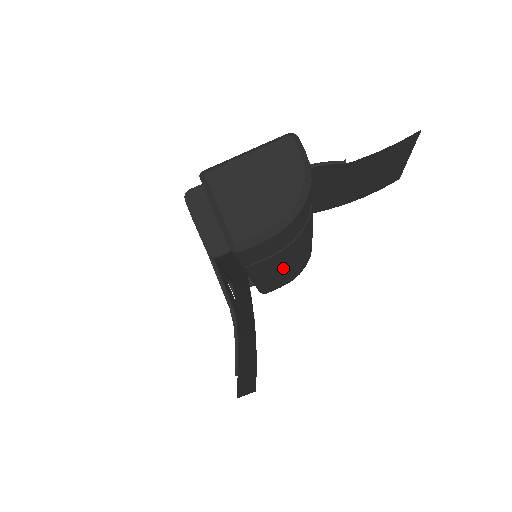
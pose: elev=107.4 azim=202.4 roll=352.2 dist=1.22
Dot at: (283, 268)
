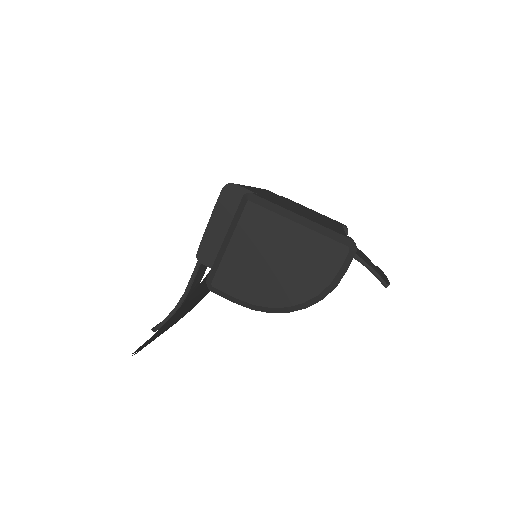
Dot at: occluded
